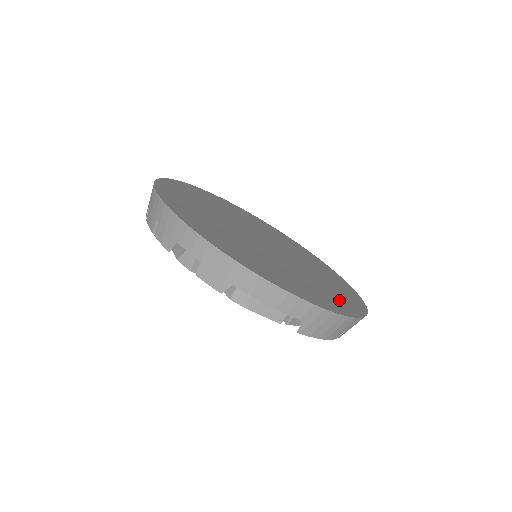
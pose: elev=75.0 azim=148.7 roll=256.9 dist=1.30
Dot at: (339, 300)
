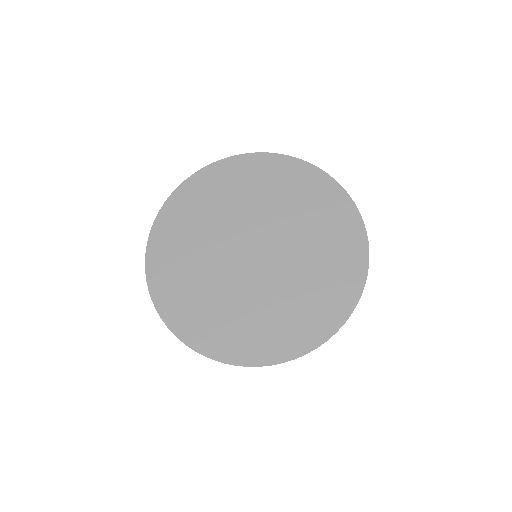
Dot at: (343, 269)
